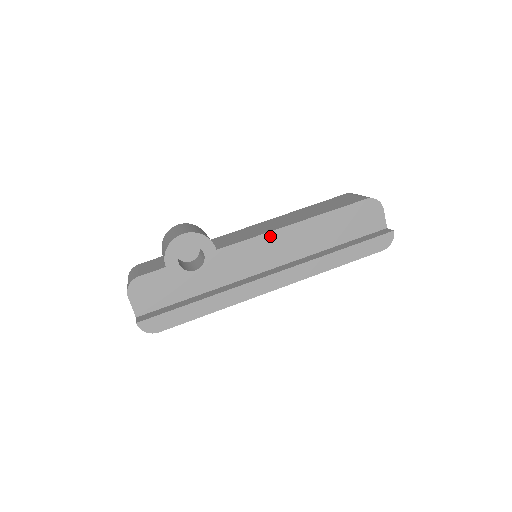
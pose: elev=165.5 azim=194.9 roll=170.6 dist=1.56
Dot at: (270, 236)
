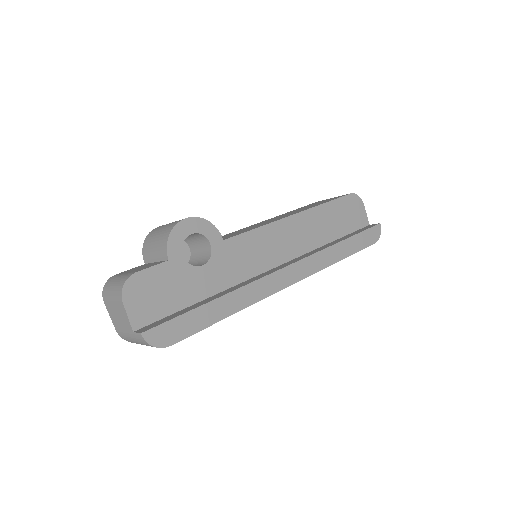
Dot at: (274, 227)
